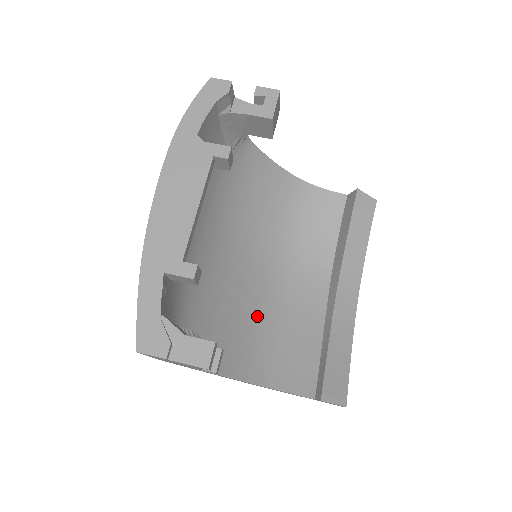
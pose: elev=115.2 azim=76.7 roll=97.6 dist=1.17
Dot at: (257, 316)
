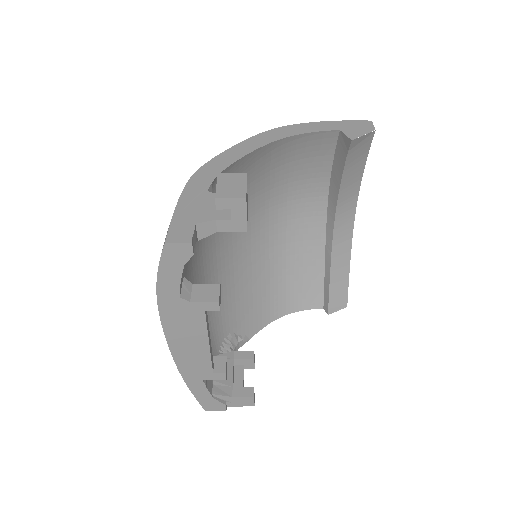
Dot at: (267, 270)
